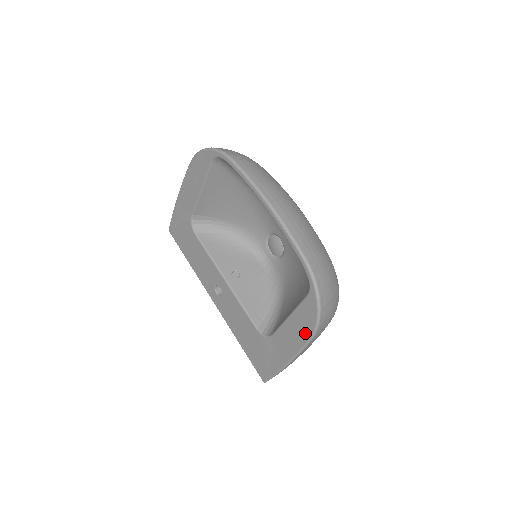
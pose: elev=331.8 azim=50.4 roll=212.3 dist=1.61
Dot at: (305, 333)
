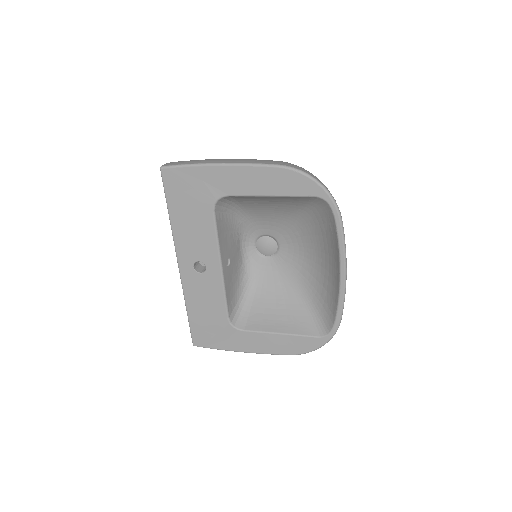
Dot at: (288, 350)
